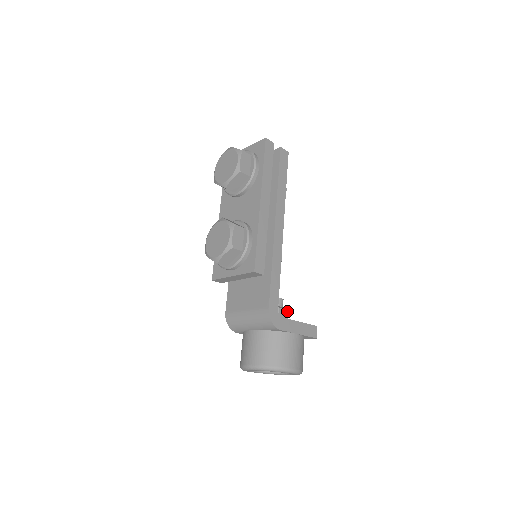
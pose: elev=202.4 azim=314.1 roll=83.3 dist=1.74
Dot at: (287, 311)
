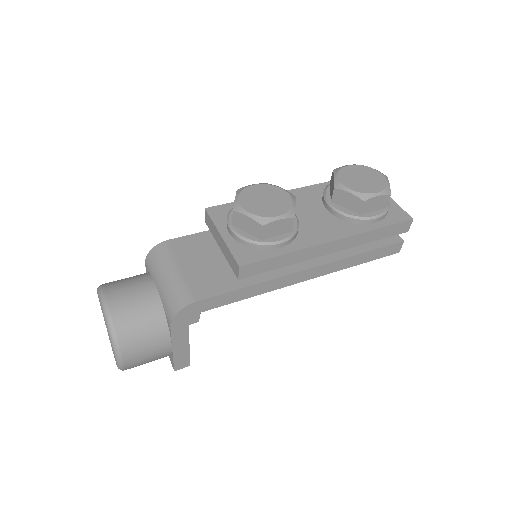
Dot at: (197, 320)
